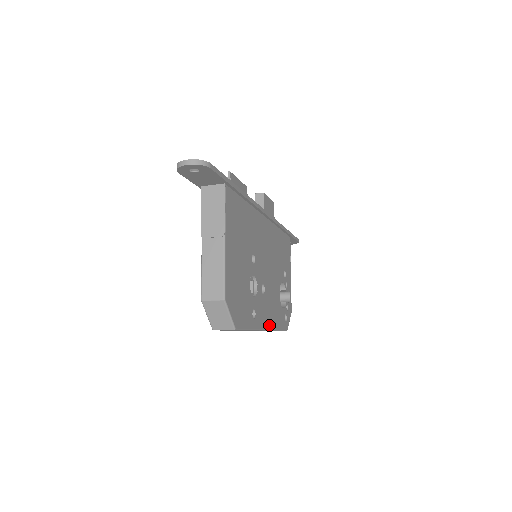
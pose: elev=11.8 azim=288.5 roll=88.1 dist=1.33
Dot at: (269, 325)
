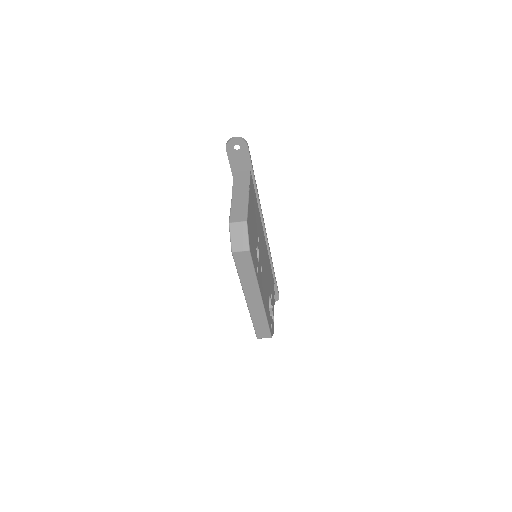
Dot at: (263, 301)
